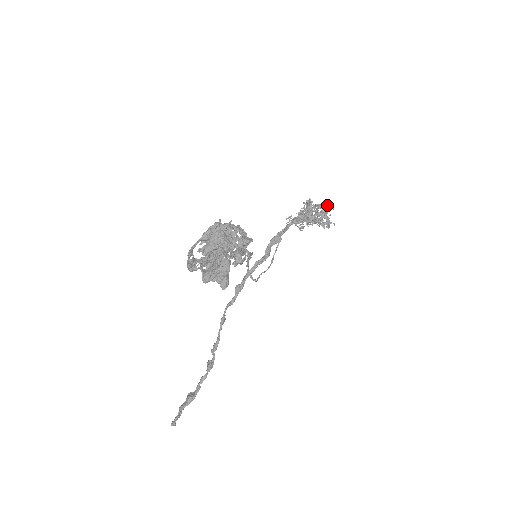
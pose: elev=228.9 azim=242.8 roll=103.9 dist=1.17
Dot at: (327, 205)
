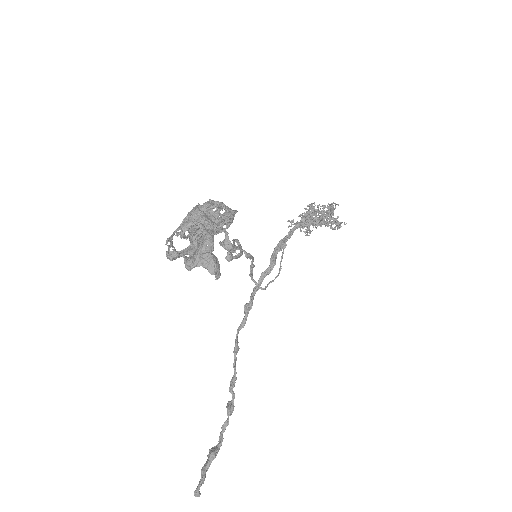
Dot at: occluded
